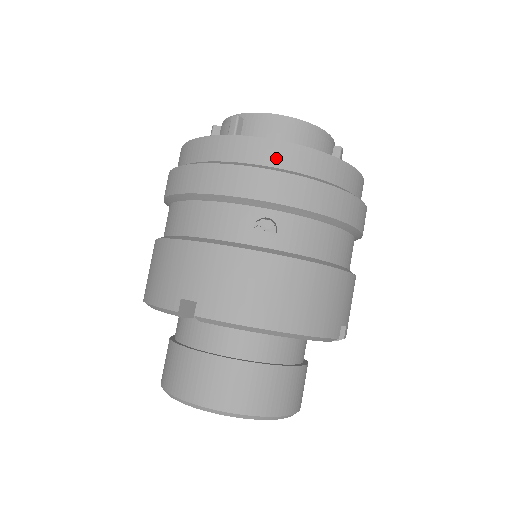
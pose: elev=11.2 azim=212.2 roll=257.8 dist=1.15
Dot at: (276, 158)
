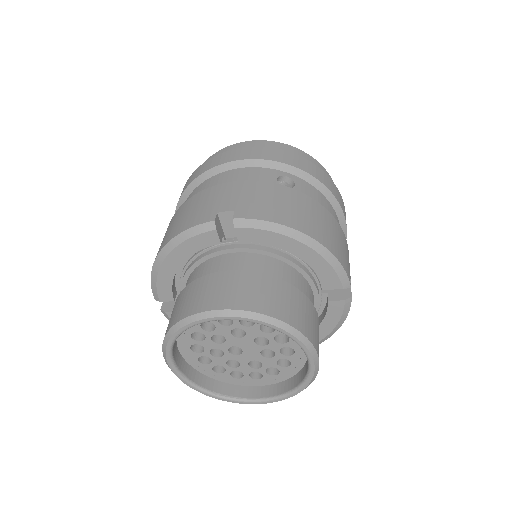
Dot at: occluded
